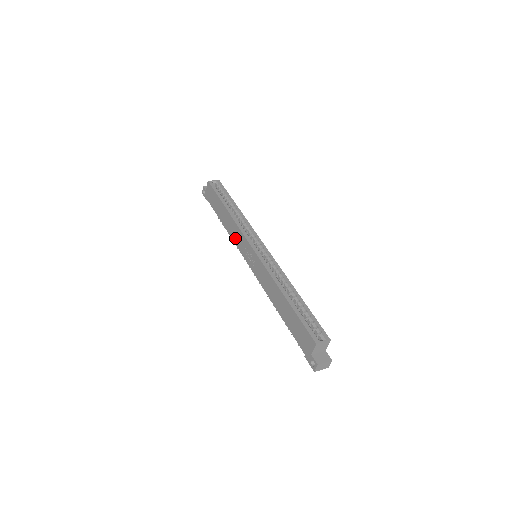
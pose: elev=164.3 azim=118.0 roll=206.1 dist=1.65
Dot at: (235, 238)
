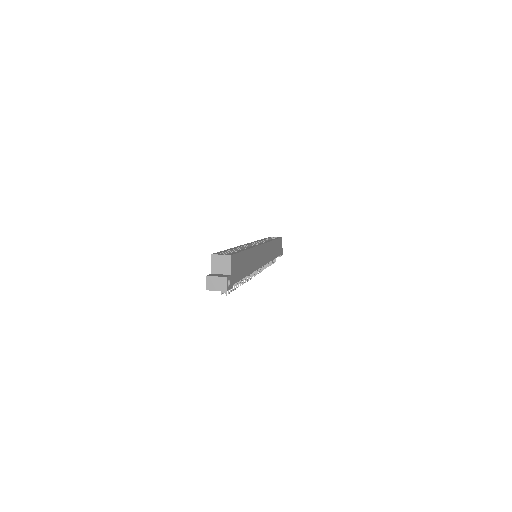
Dot at: occluded
